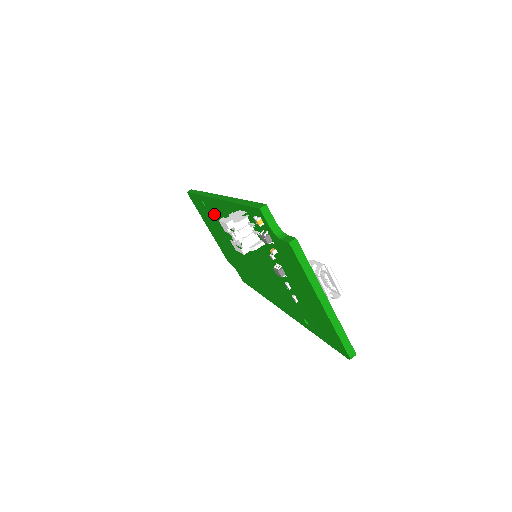
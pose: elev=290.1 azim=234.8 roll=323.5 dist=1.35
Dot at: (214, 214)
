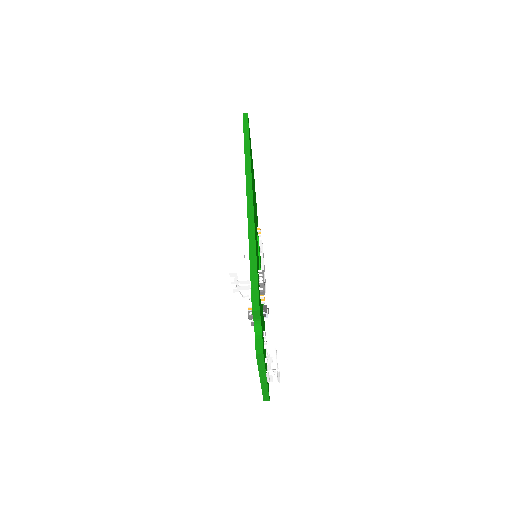
Dot at: occluded
